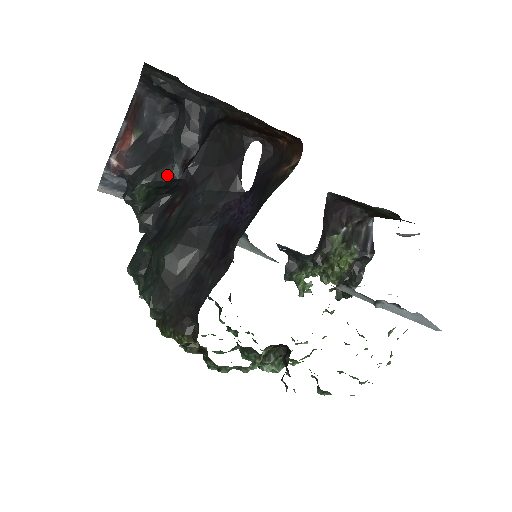
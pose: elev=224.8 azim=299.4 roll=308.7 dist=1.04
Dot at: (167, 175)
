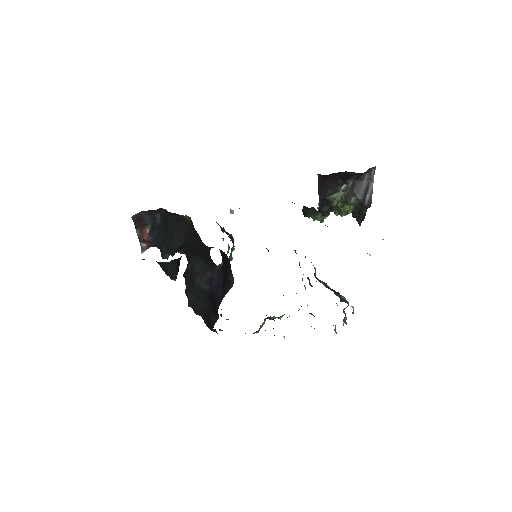
Dot at: (175, 250)
